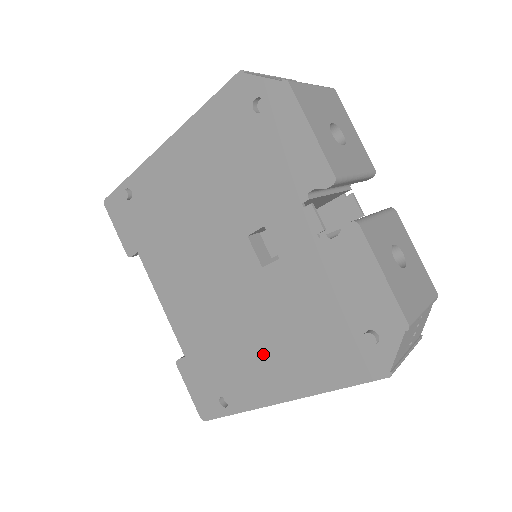
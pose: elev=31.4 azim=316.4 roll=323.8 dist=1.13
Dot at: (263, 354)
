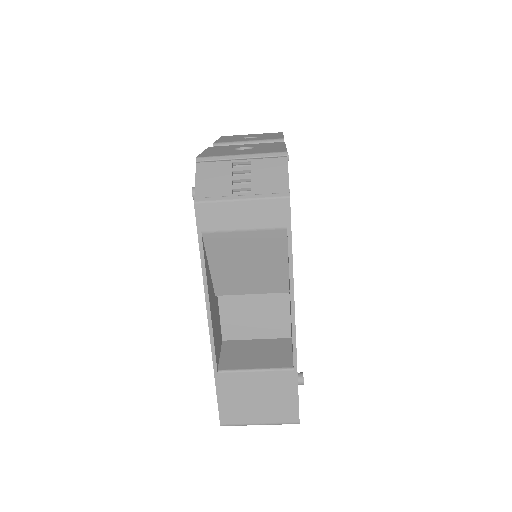
Dot at: occluded
